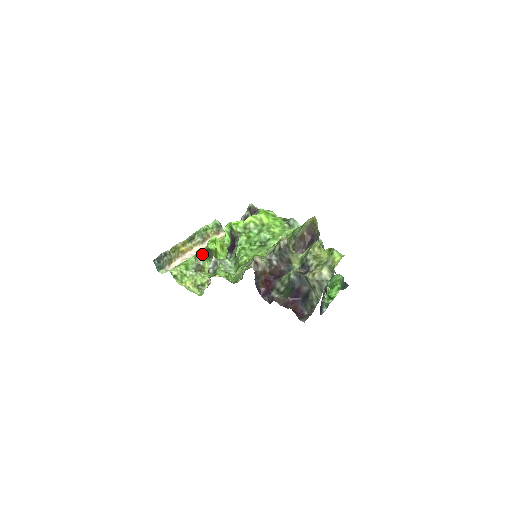
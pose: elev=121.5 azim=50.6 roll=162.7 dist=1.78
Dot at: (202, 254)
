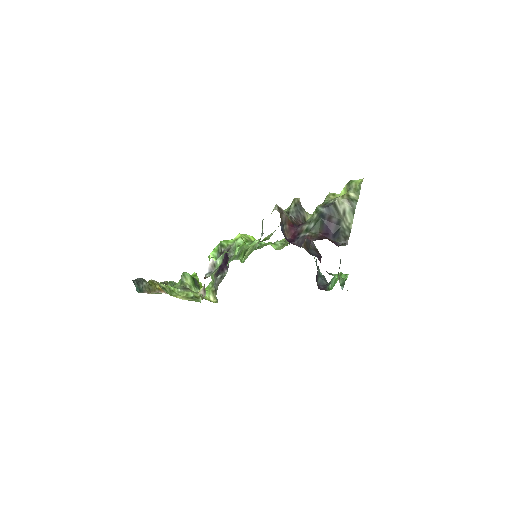
Dot at: (188, 277)
